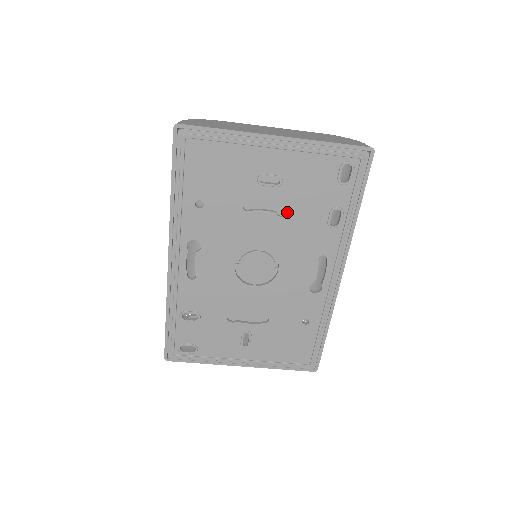
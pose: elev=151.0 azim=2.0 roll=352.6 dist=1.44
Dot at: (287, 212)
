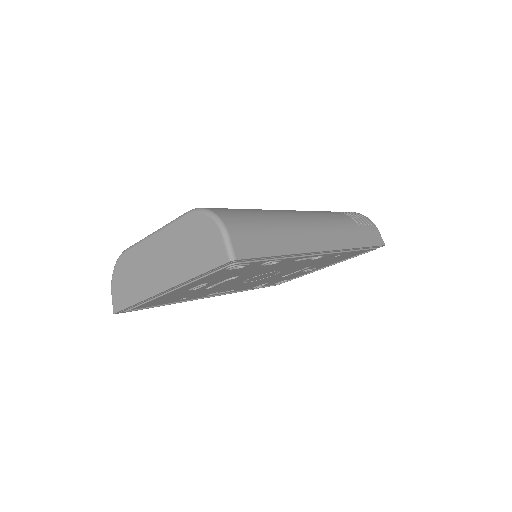
Dot at: occluded
